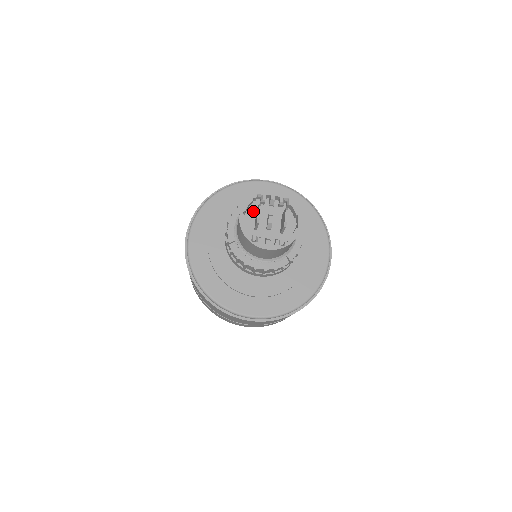
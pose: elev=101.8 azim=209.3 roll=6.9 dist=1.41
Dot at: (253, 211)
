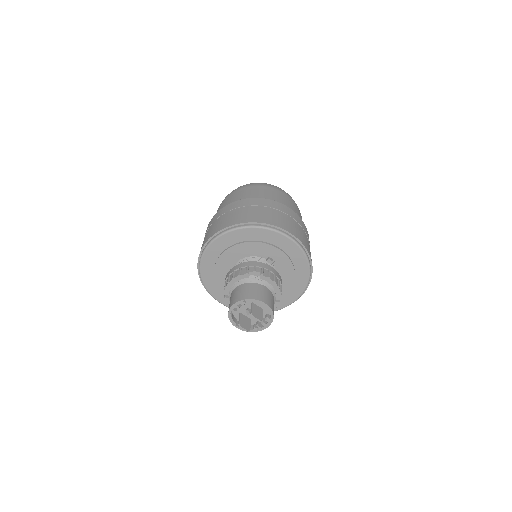
Dot at: (238, 315)
